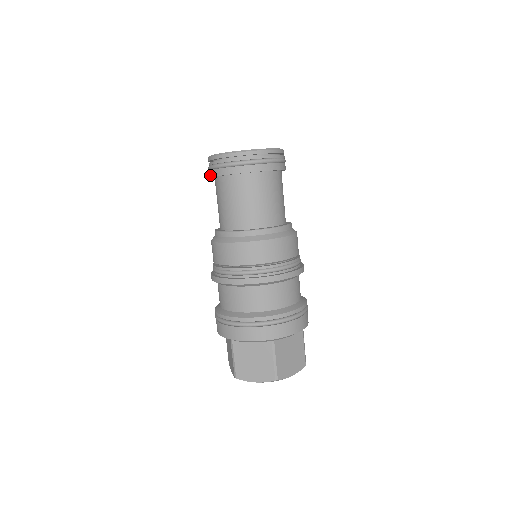
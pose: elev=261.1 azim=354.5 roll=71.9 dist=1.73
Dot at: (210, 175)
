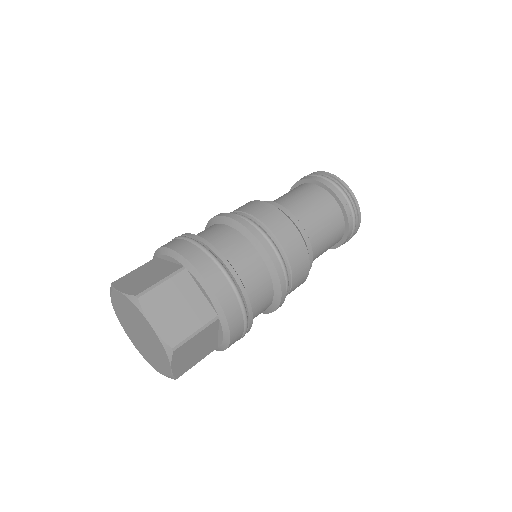
Dot at: (311, 178)
